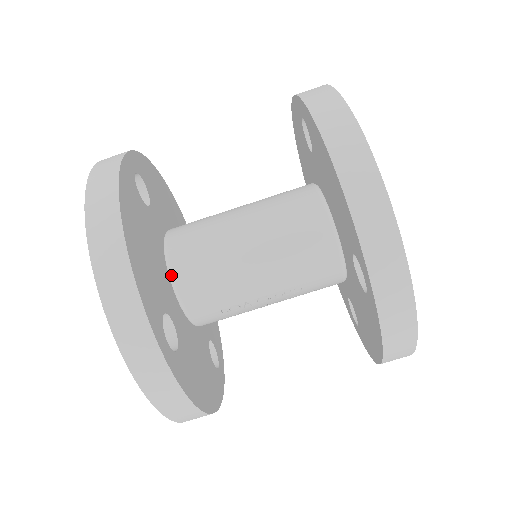
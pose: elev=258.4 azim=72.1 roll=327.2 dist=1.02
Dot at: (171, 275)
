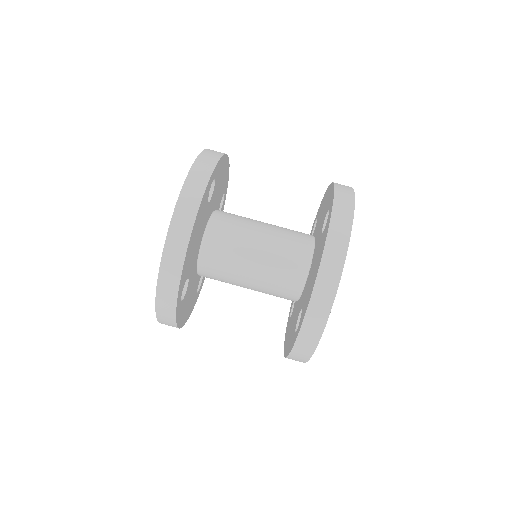
Dot at: (201, 250)
